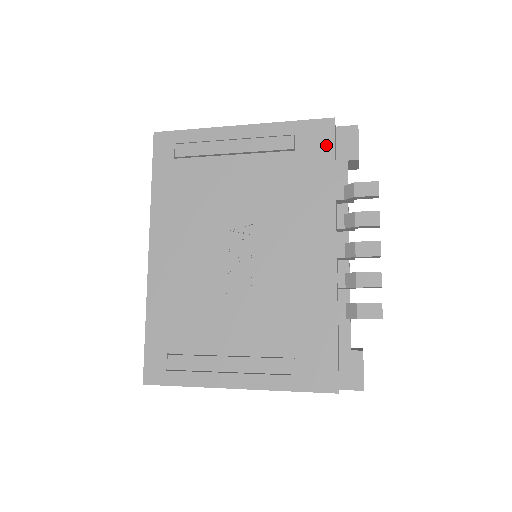
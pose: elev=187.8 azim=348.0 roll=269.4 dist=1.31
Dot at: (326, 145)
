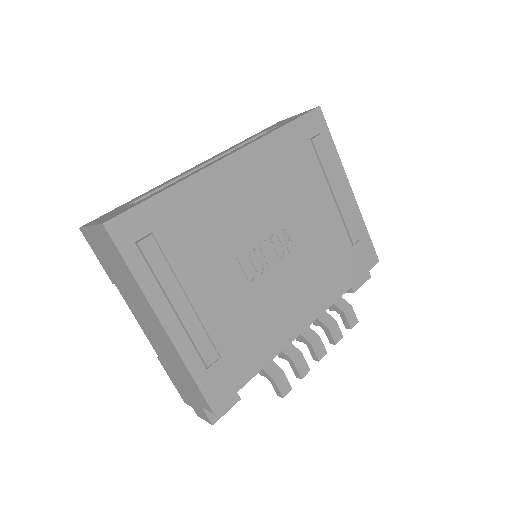
Dot at: (364, 267)
